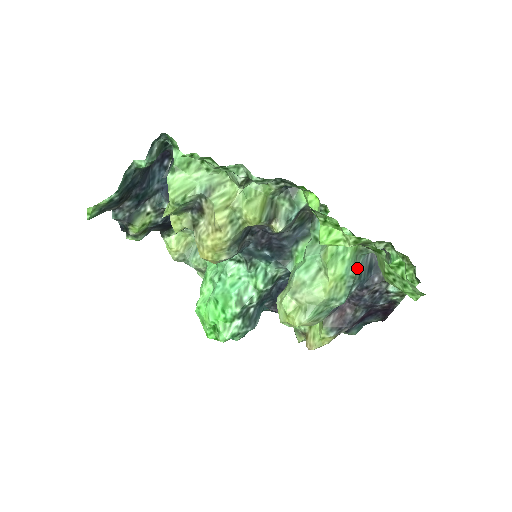
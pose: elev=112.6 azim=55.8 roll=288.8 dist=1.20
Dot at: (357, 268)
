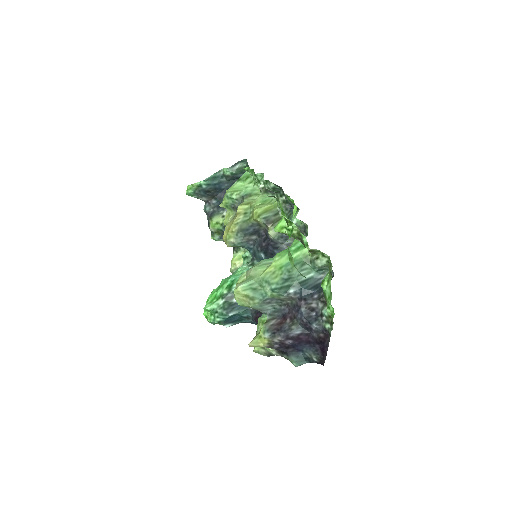
Dot at: occluded
